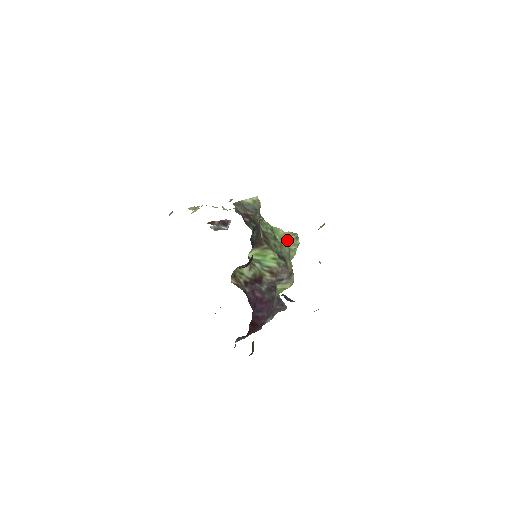
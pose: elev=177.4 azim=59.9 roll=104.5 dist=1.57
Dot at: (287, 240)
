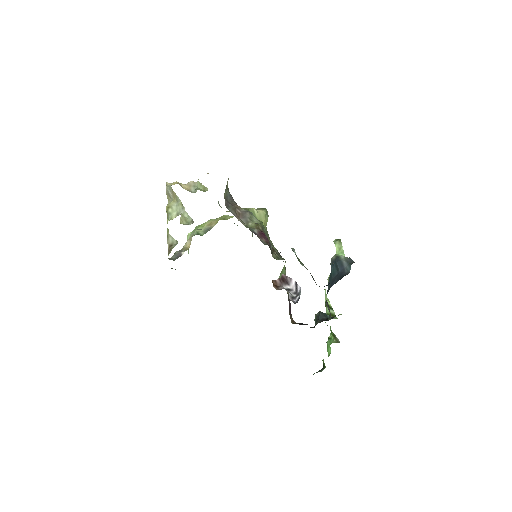
Dot at: (265, 222)
